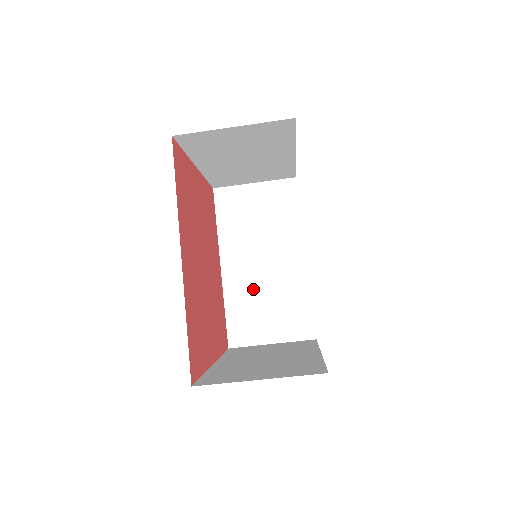
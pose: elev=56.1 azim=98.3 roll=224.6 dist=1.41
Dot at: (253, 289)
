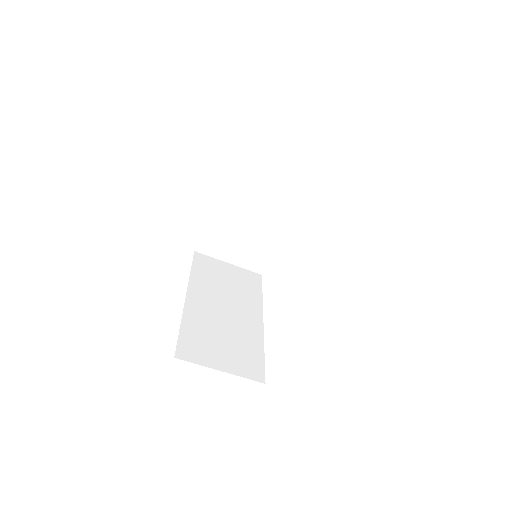
Dot at: (212, 323)
